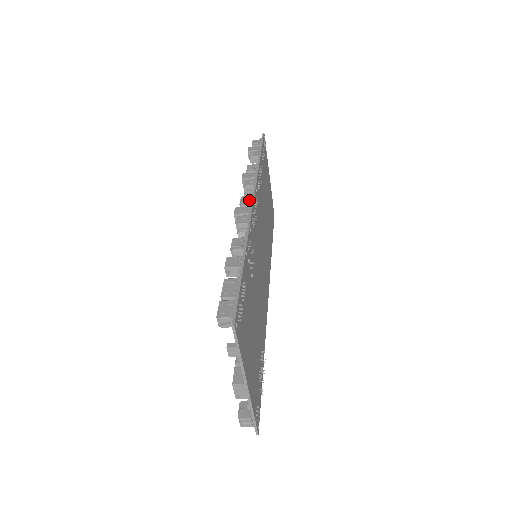
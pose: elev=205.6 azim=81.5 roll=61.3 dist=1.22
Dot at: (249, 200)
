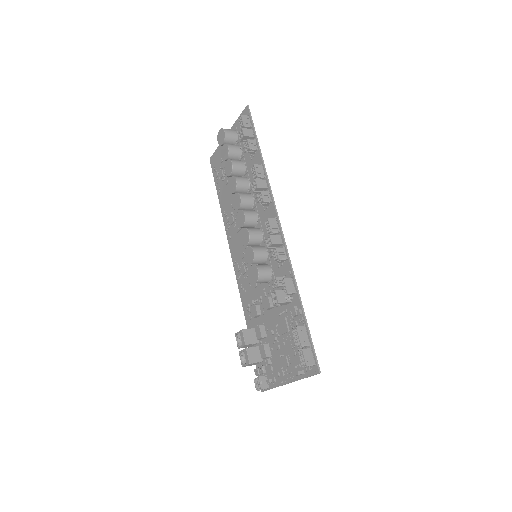
Dot at: (276, 226)
